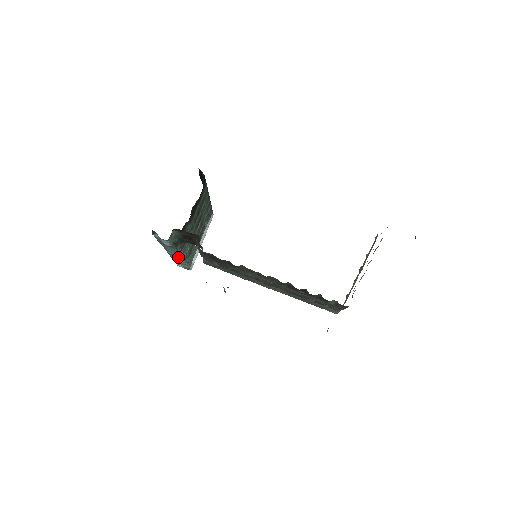
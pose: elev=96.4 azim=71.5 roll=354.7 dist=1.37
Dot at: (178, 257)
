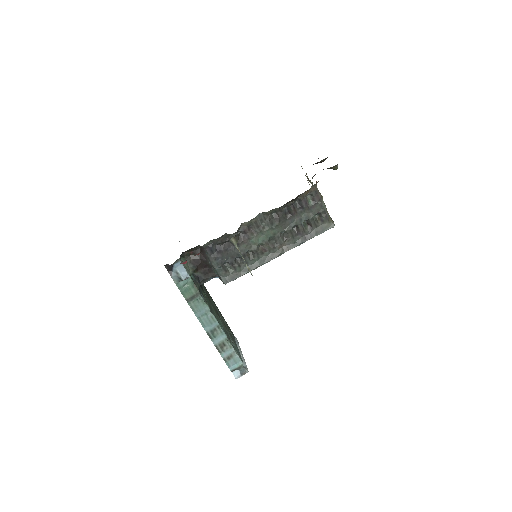
Dot at: (218, 333)
